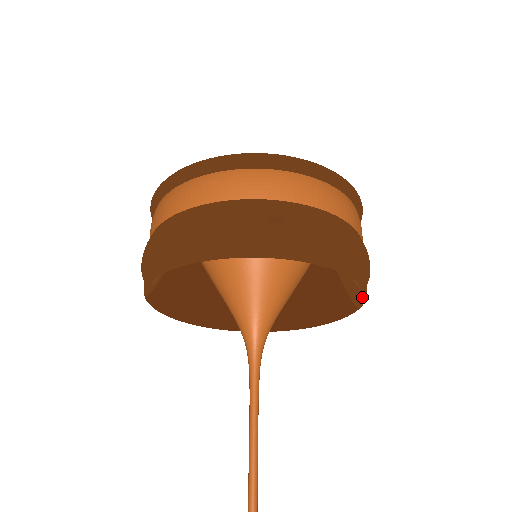
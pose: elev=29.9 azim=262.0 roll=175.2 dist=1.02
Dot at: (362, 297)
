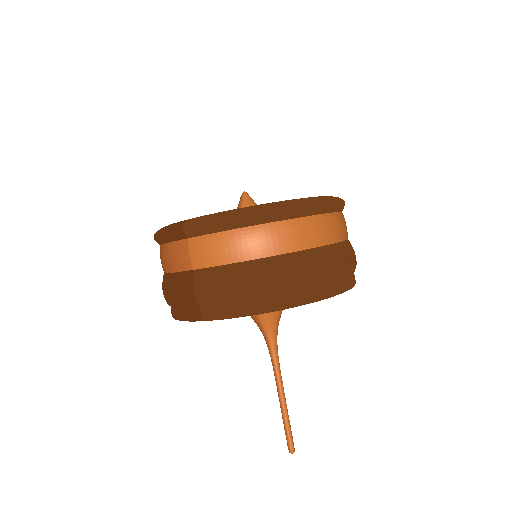
Dot at: occluded
